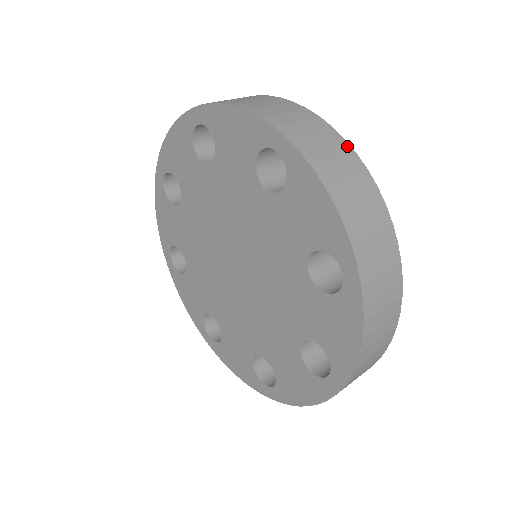
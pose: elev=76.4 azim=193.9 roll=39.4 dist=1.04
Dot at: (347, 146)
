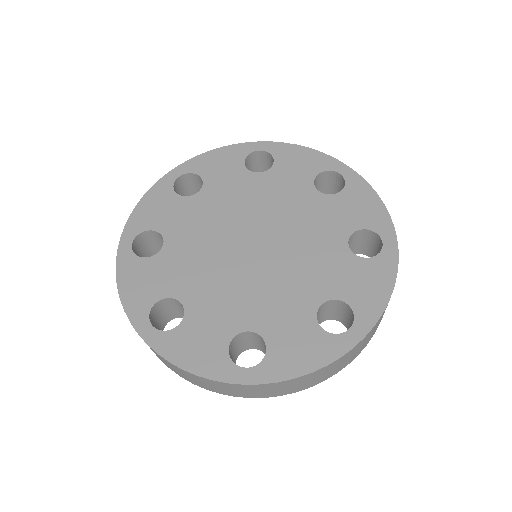
Dot at: occluded
